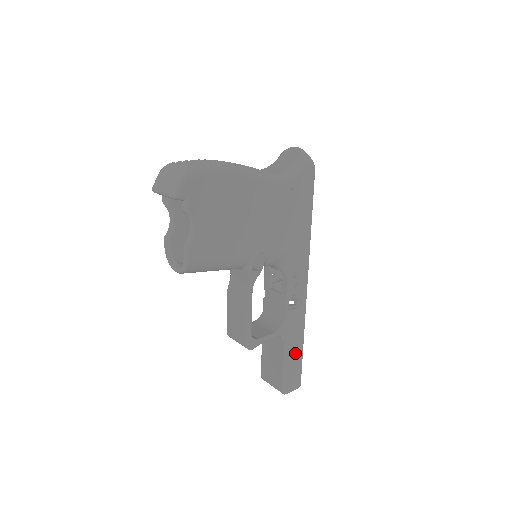
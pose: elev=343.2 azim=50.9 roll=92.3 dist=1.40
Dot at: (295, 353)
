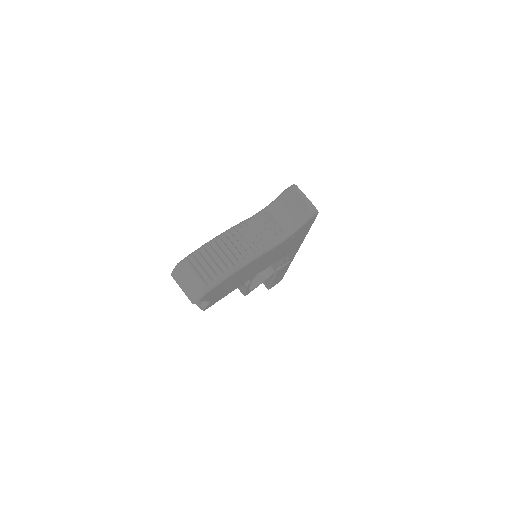
Dot at: (280, 276)
